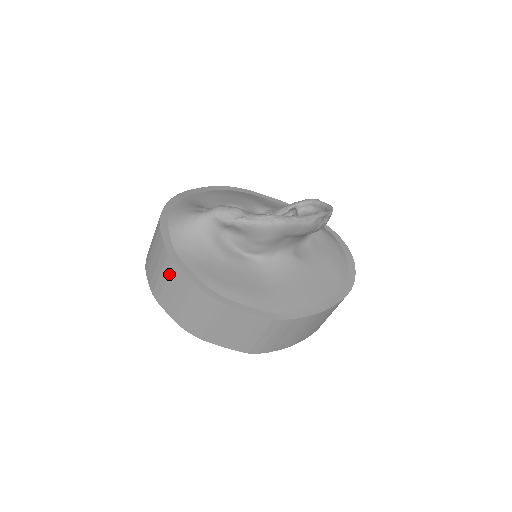
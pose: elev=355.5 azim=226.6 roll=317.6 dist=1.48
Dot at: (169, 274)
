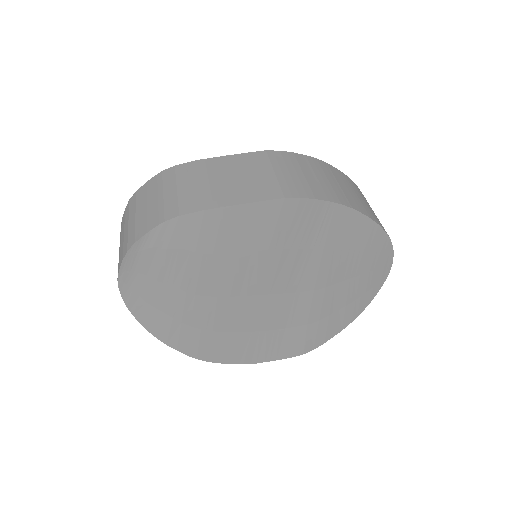
Dot at: (136, 204)
